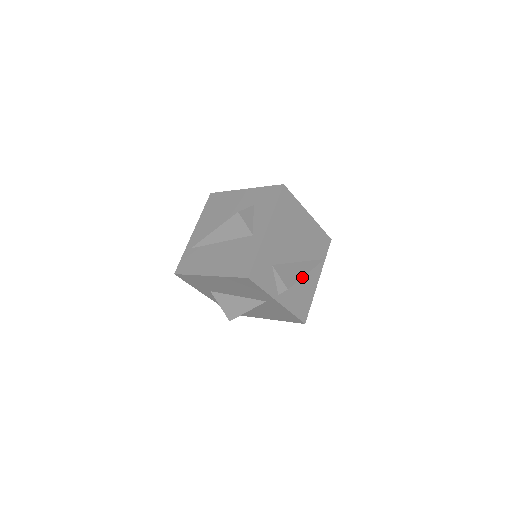
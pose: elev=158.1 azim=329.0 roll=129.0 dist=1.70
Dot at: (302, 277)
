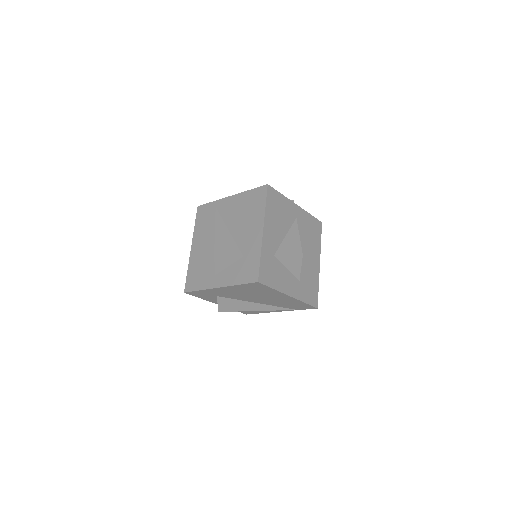
Dot at: occluded
